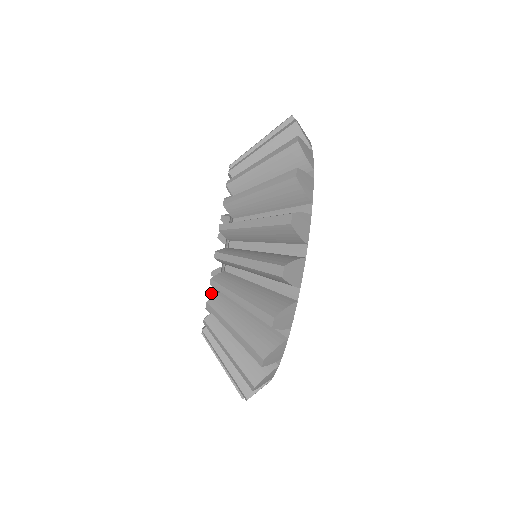
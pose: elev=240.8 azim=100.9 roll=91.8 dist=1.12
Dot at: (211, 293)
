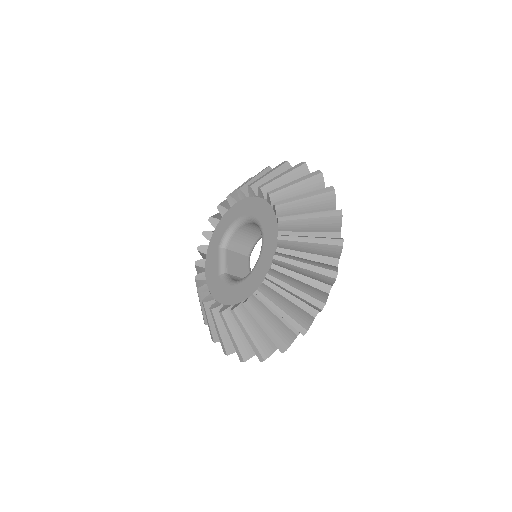
Dot at: (200, 251)
